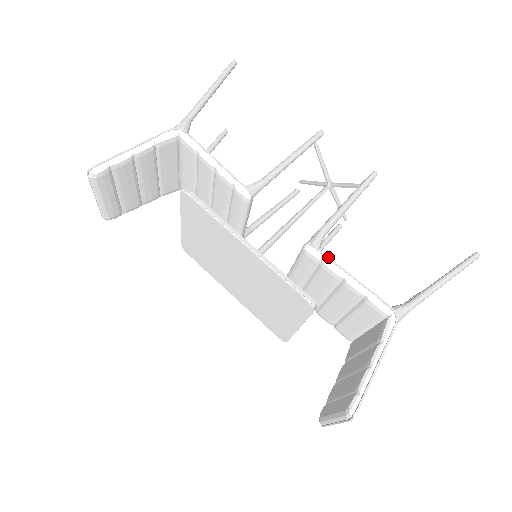
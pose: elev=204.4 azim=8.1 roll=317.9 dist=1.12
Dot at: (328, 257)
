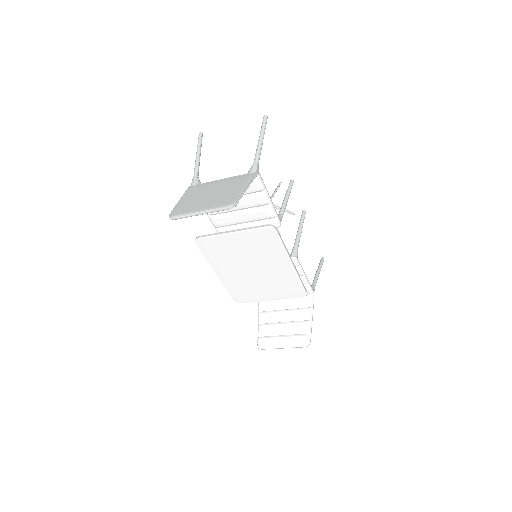
Dot at: occluded
